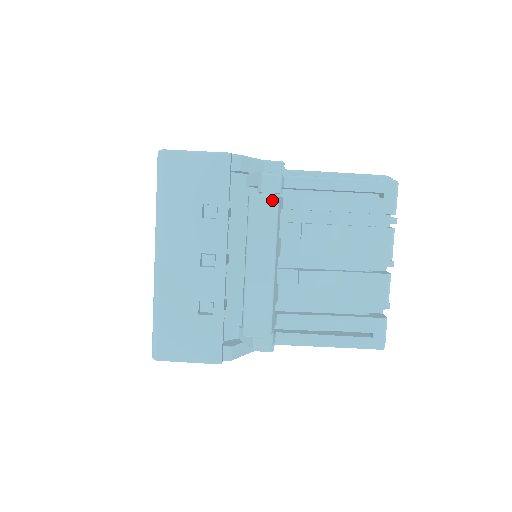
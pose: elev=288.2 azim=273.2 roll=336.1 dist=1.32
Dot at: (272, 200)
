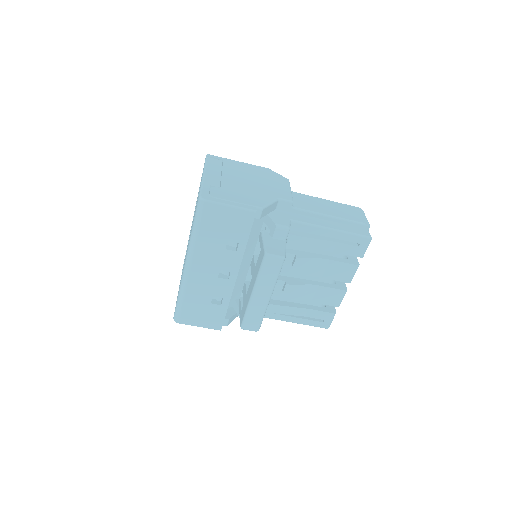
Dot at: (280, 260)
